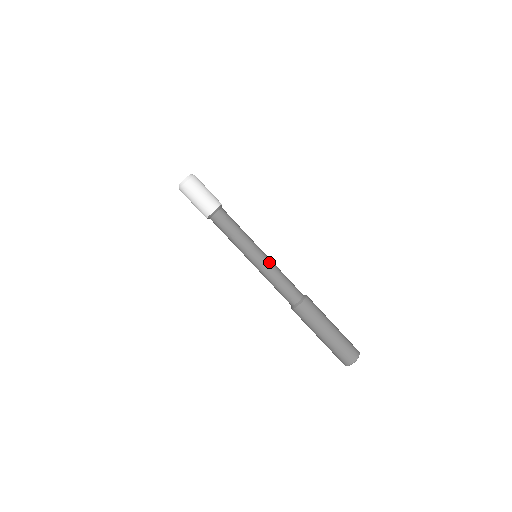
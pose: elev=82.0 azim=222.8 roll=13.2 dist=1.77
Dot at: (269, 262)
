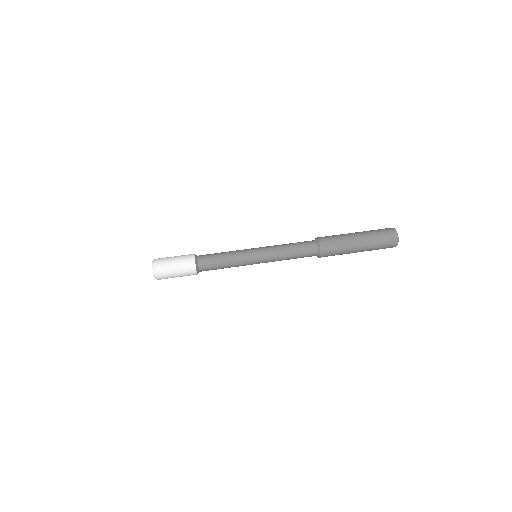
Dot at: (268, 249)
